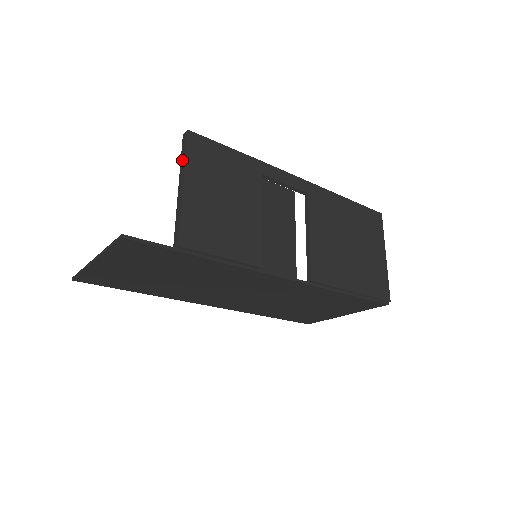
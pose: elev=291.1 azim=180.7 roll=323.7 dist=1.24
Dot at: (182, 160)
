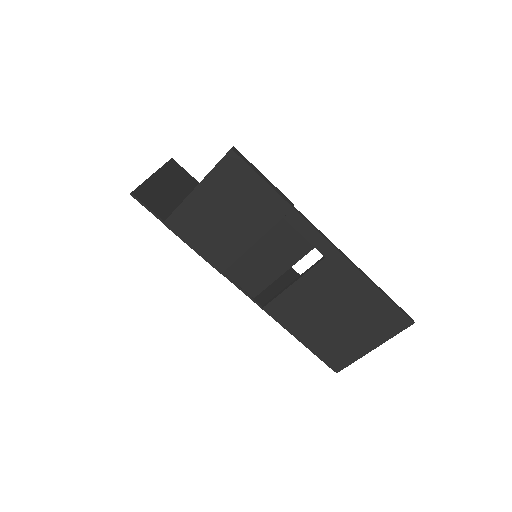
Dot at: occluded
